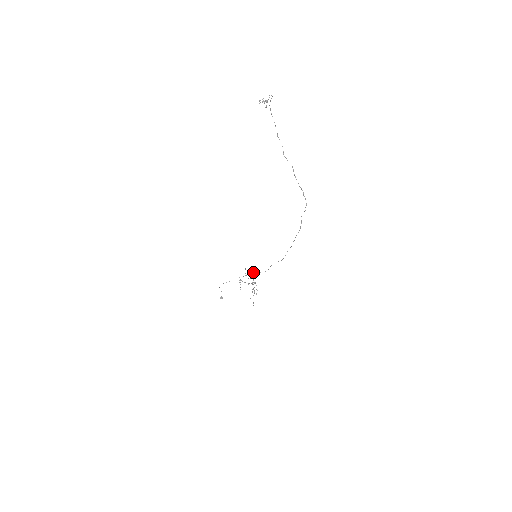
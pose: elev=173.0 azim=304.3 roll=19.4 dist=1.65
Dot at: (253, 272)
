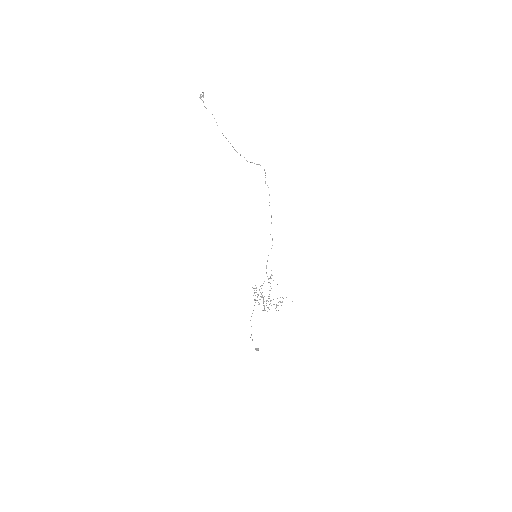
Dot at: (259, 289)
